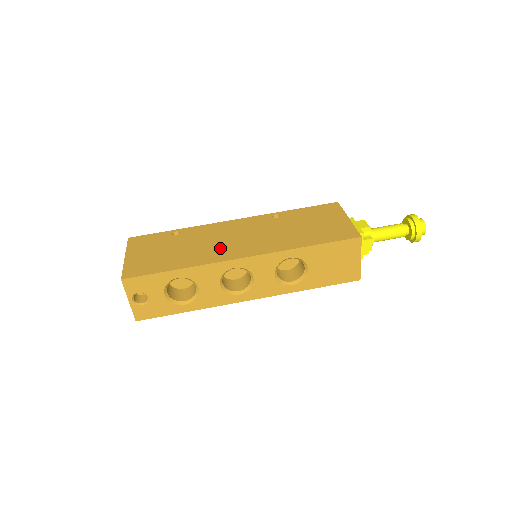
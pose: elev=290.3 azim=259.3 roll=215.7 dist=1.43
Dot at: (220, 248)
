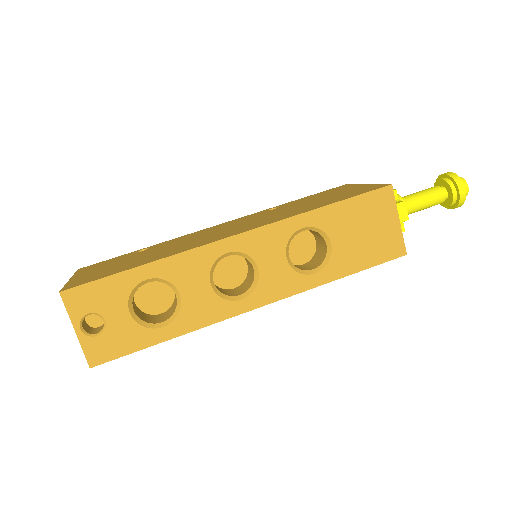
Dot at: (203, 239)
